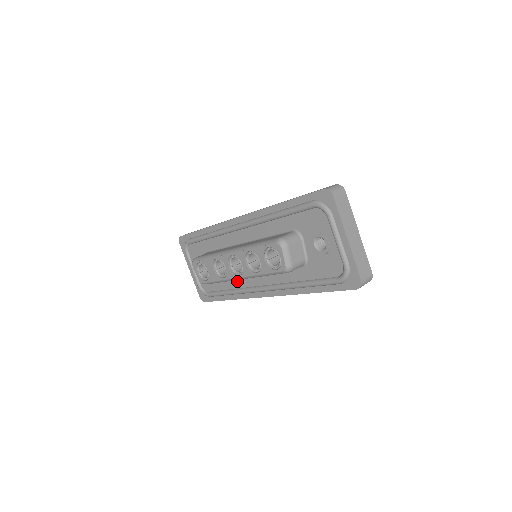
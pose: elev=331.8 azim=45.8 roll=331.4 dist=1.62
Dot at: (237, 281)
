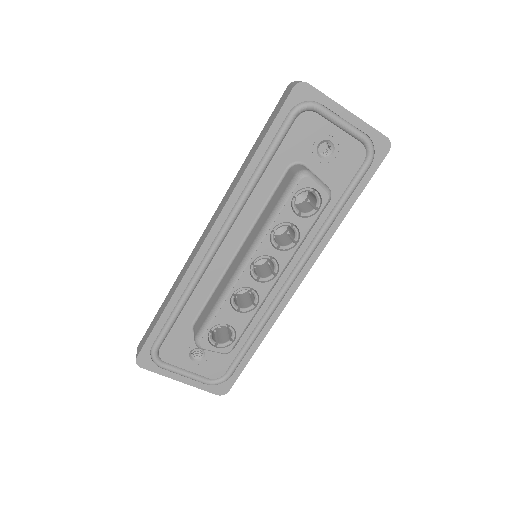
Dot at: occluded
